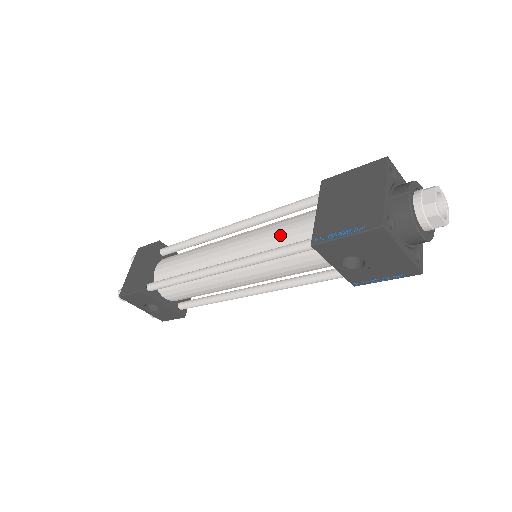
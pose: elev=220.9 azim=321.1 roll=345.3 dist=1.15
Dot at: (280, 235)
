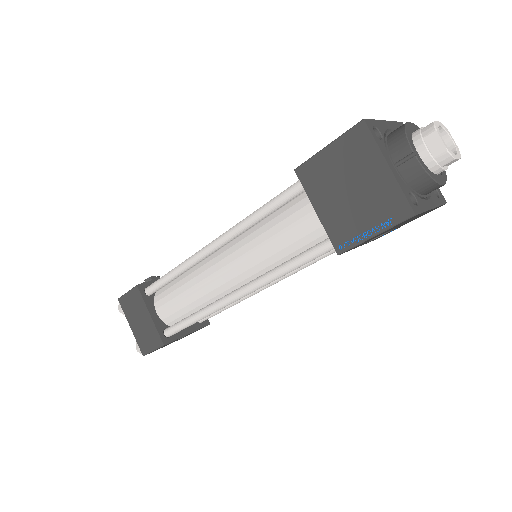
Dot at: (283, 243)
